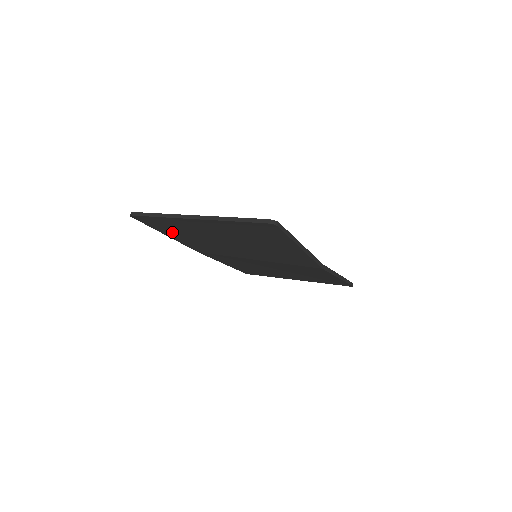
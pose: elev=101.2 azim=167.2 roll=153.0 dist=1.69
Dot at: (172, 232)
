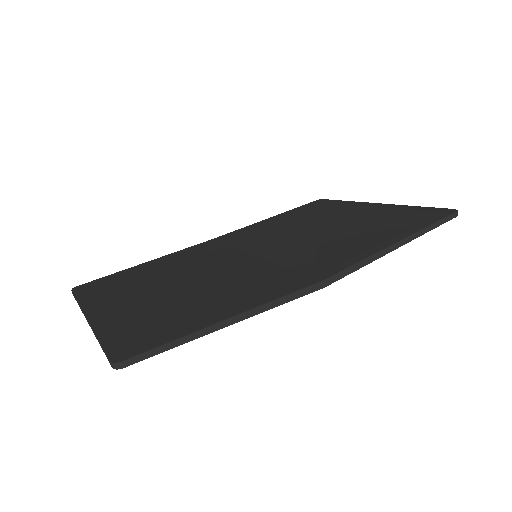
Dot at: occluded
